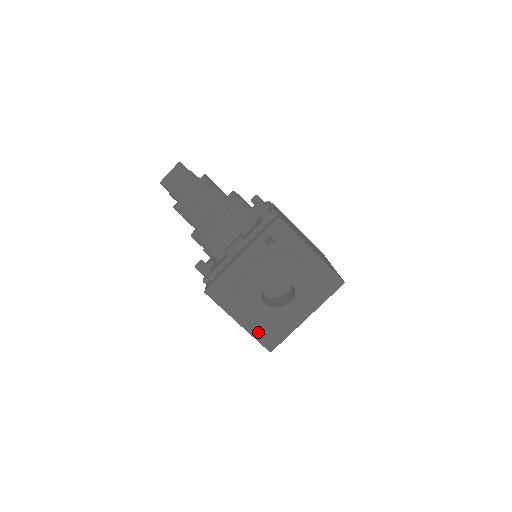
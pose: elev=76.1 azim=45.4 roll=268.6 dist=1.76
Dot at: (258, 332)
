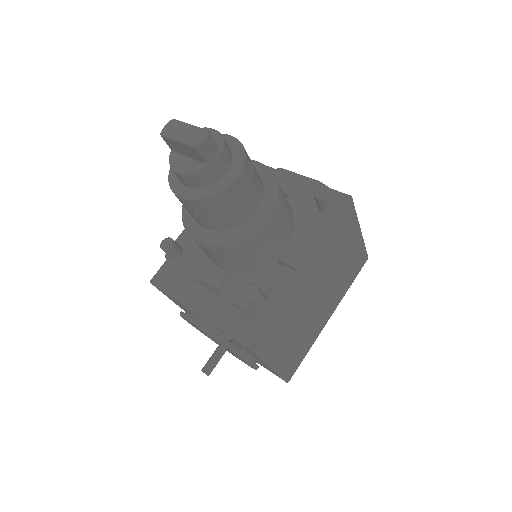
Dot at: occluded
